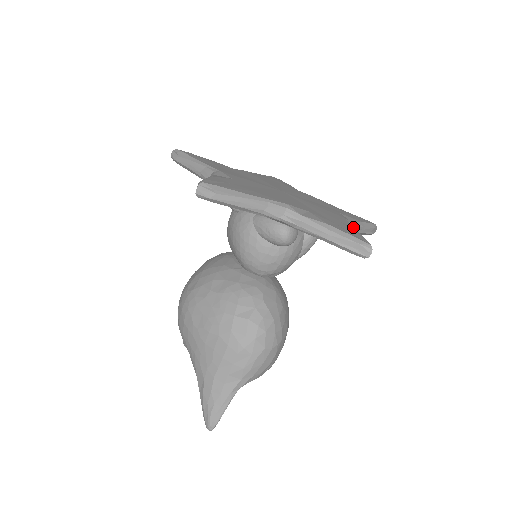
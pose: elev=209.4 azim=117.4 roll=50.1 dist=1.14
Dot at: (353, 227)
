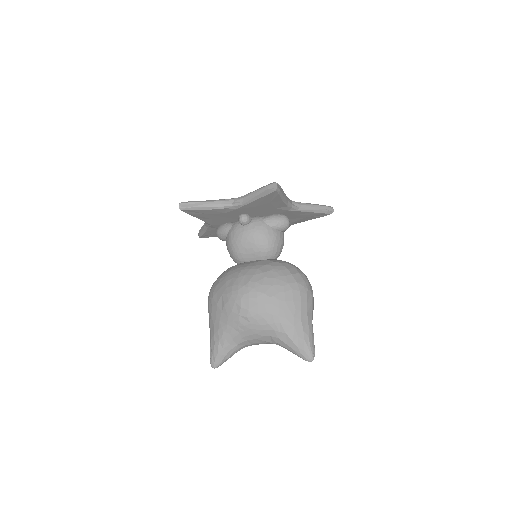
Dot at: occluded
